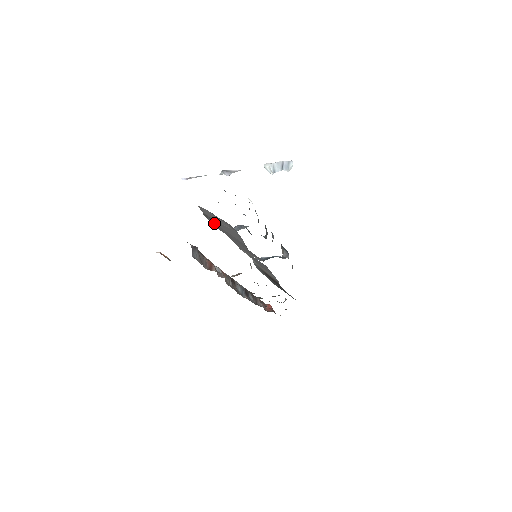
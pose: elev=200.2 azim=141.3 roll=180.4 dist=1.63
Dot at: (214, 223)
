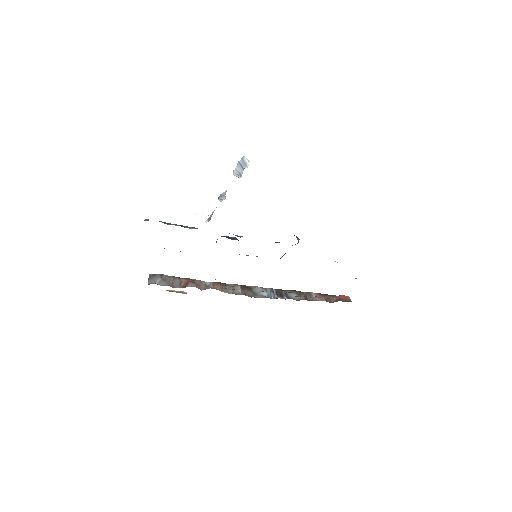
Dot at: occluded
